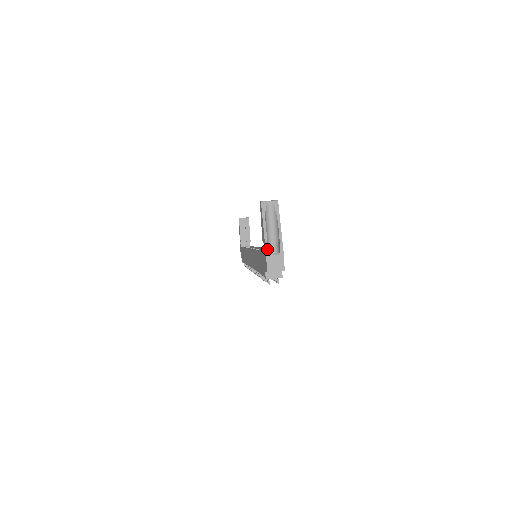
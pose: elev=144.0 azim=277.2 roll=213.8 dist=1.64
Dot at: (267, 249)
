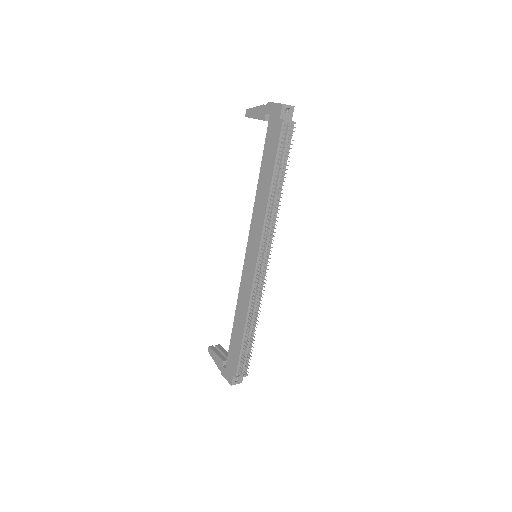
Dot at: (271, 102)
